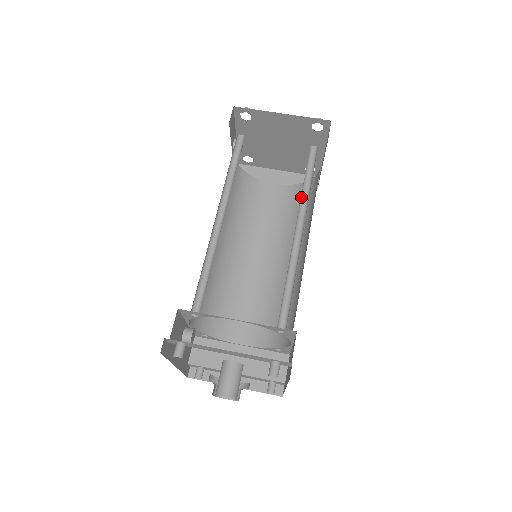
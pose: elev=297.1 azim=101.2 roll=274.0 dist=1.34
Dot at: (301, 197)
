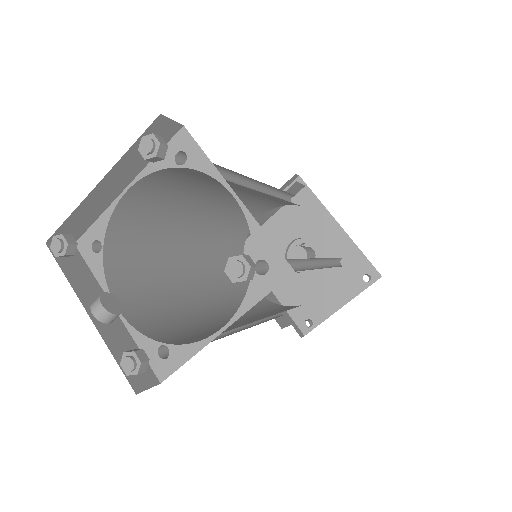
Dot at: (294, 267)
